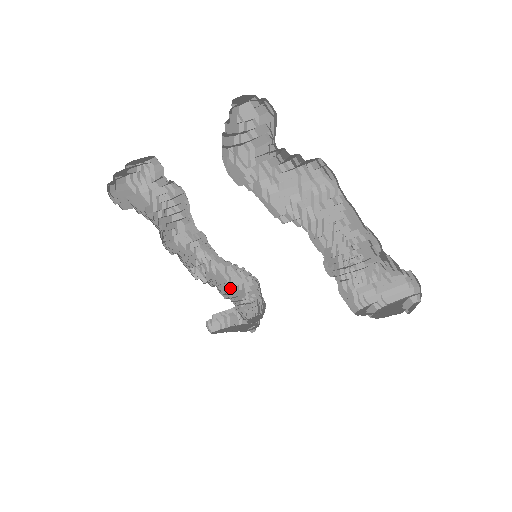
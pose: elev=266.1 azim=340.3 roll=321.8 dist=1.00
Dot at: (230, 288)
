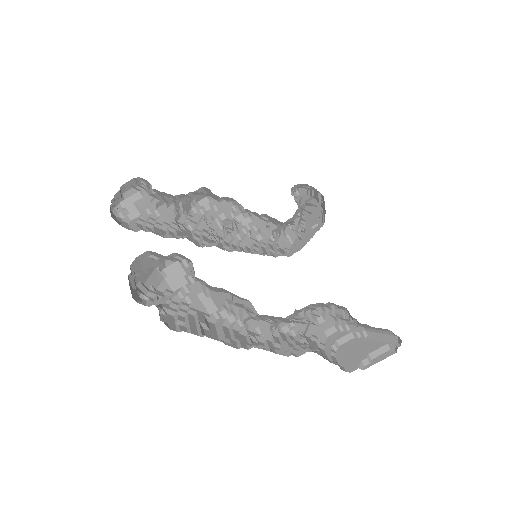
Dot at: (269, 226)
